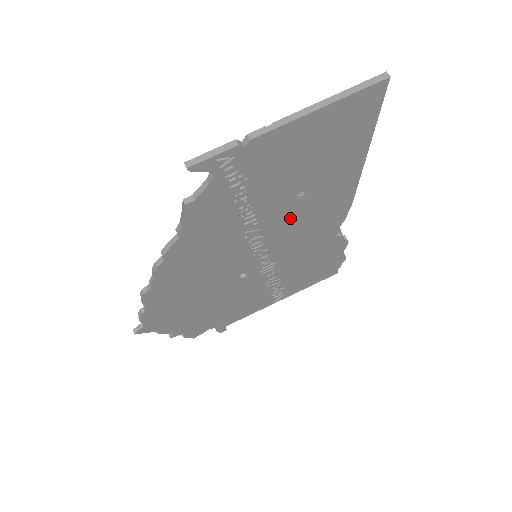
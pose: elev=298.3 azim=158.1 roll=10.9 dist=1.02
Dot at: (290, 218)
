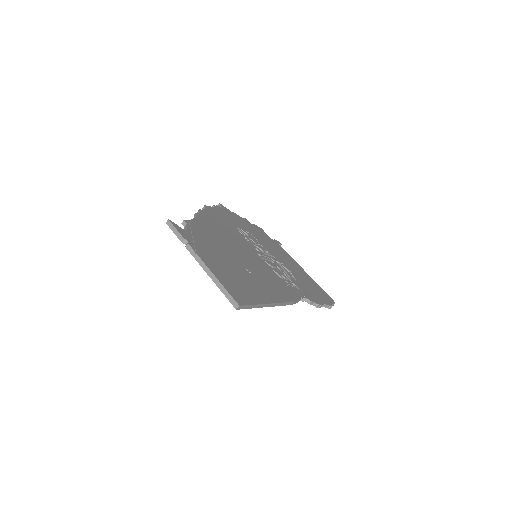
Dot at: occluded
